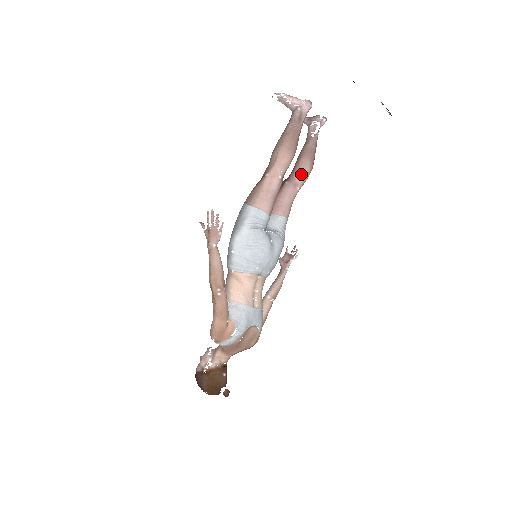
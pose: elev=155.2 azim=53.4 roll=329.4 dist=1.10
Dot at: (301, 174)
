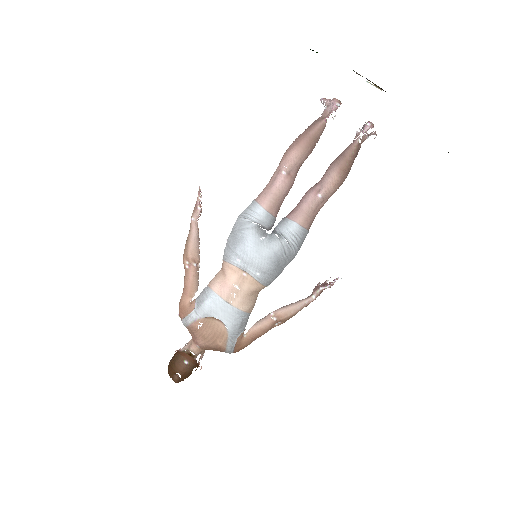
Dot at: (324, 179)
